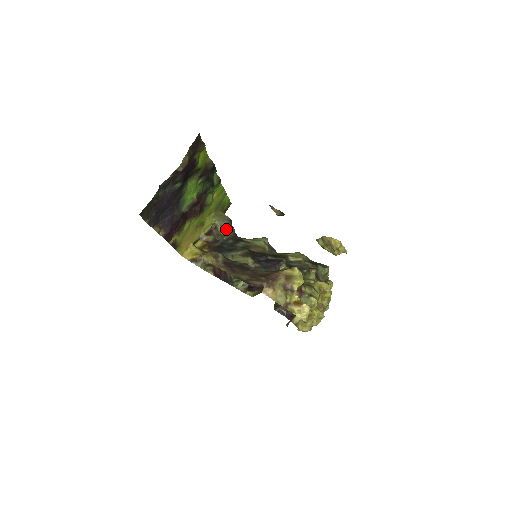
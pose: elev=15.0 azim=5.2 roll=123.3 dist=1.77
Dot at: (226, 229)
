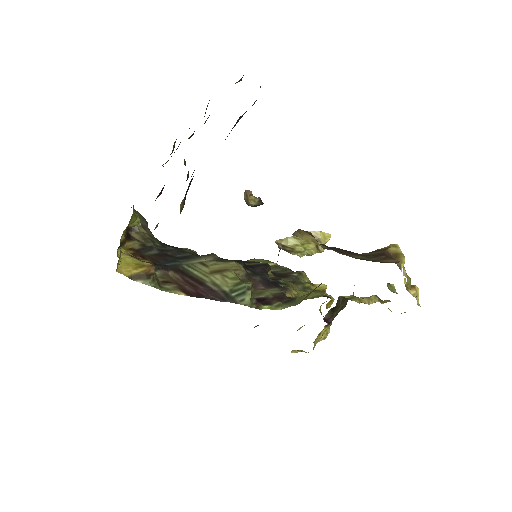
Dot at: (148, 231)
